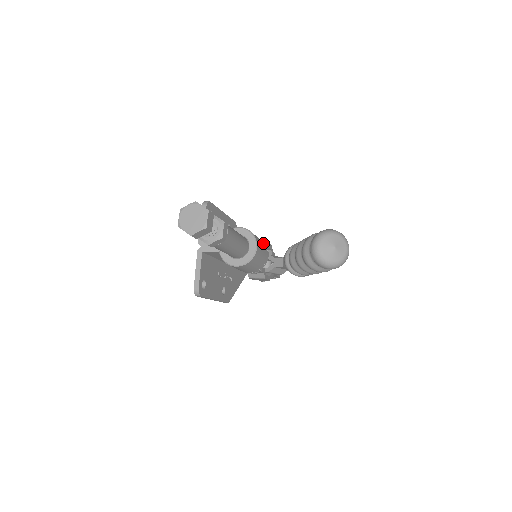
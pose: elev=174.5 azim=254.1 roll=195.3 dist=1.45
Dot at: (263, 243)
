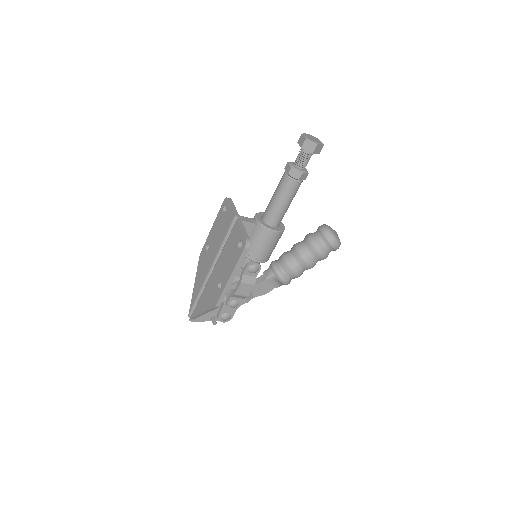
Dot at: occluded
